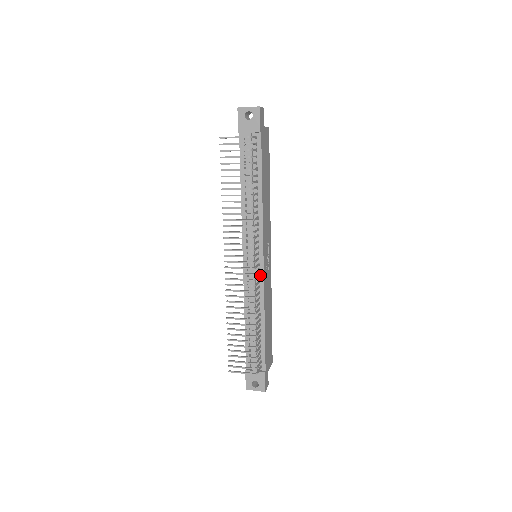
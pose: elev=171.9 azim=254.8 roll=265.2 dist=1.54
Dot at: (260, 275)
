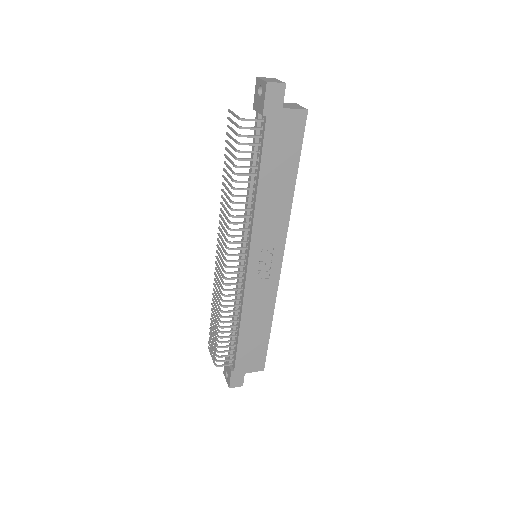
Dot at: (244, 277)
